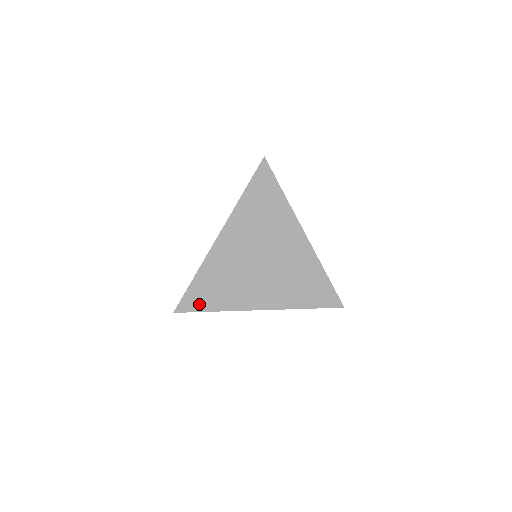
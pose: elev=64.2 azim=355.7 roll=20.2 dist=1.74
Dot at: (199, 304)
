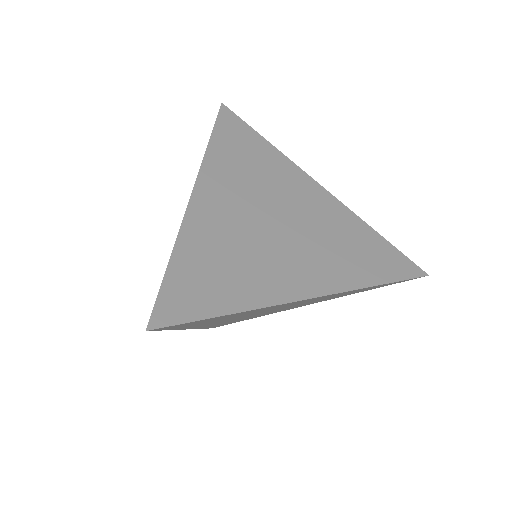
Dot at: (195, 305)
